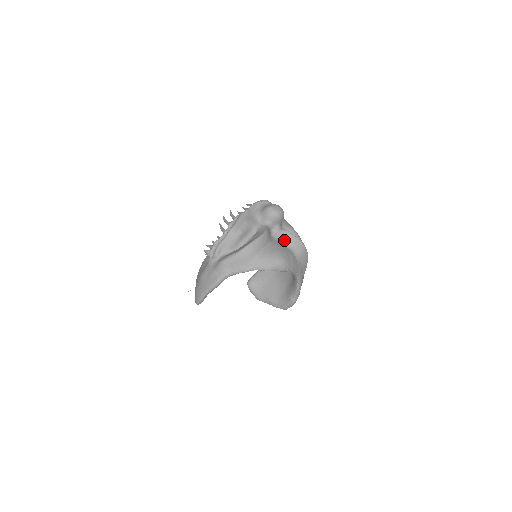
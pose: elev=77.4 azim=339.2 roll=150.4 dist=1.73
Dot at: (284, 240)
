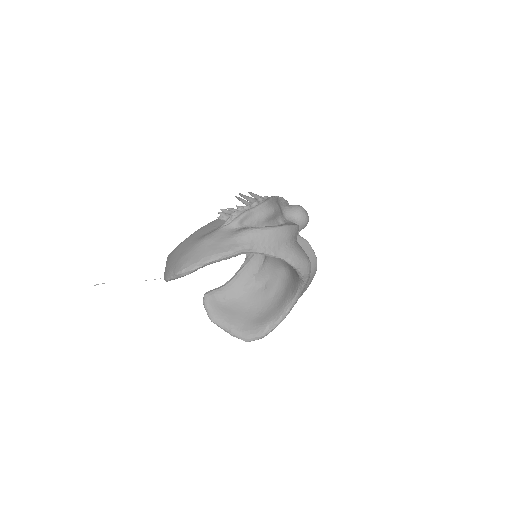
Dot at: (303, 248)
